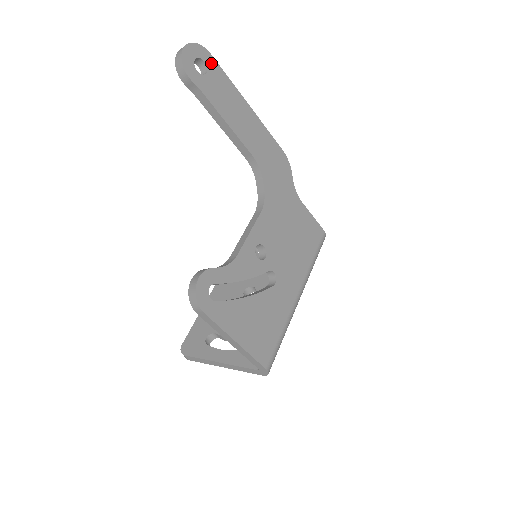
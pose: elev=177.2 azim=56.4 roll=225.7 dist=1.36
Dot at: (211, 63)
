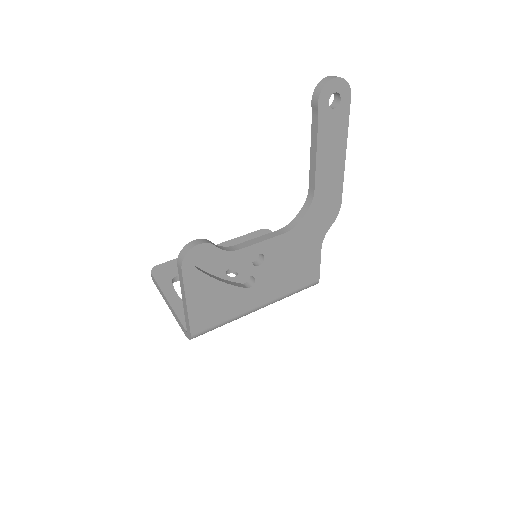
Dot at: (345, 103)
